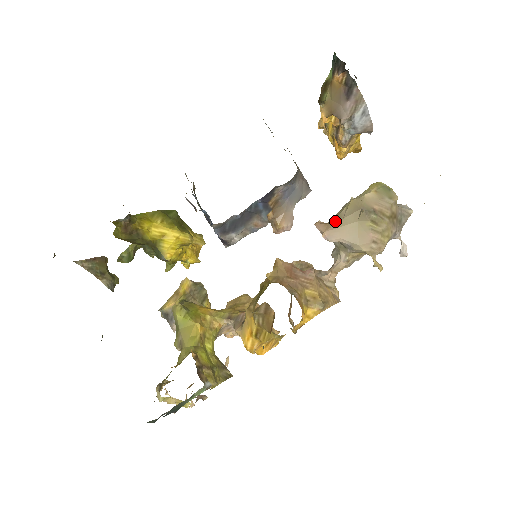
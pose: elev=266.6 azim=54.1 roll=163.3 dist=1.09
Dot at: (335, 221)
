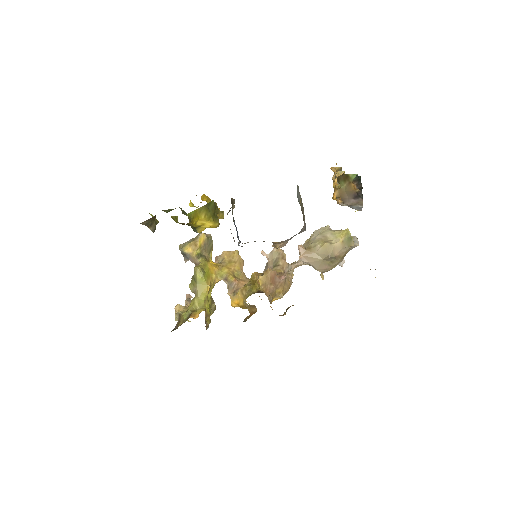
Dot at: (311, 251)
